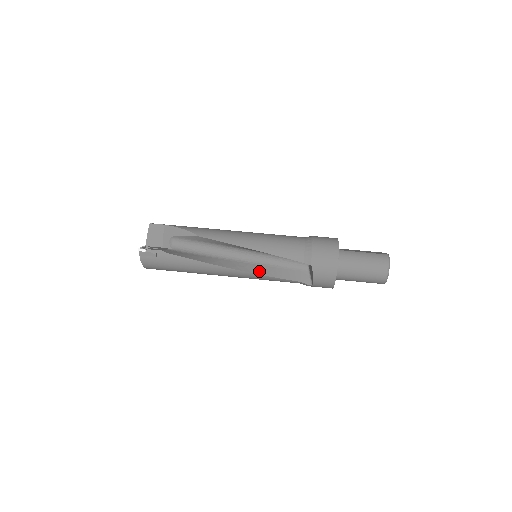
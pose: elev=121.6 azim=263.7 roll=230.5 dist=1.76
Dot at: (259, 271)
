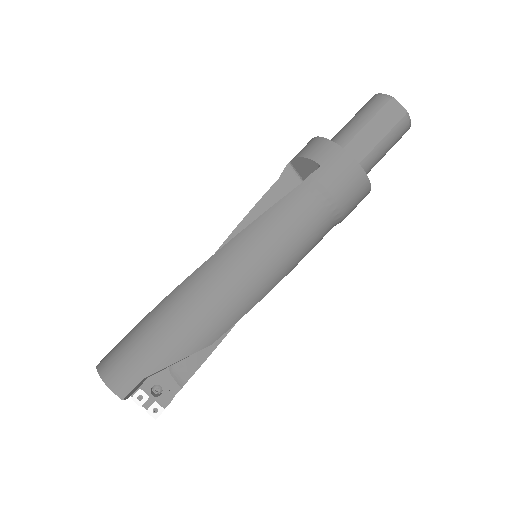
Dot at: occluded
